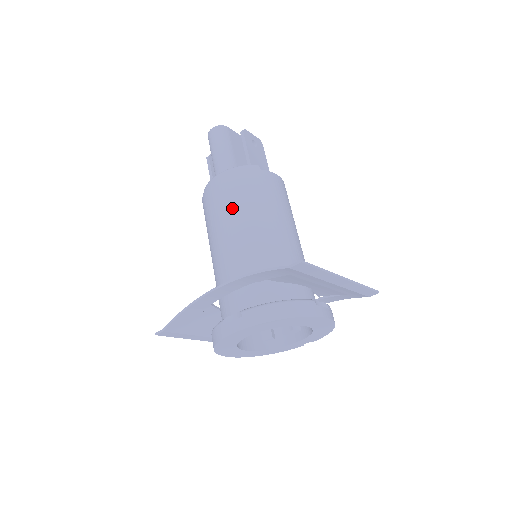
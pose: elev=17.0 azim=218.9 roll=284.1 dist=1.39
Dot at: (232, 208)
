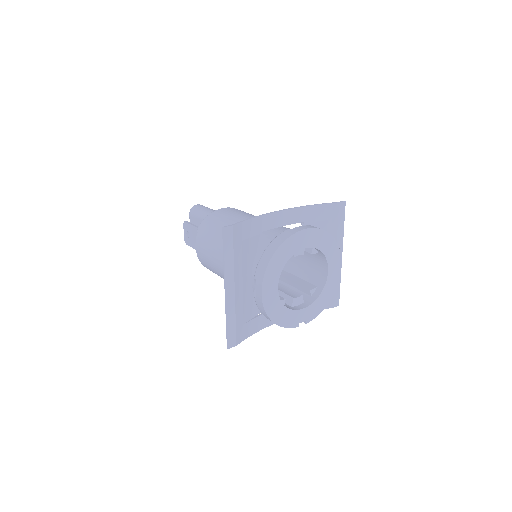
Dot at: (249, 214)
